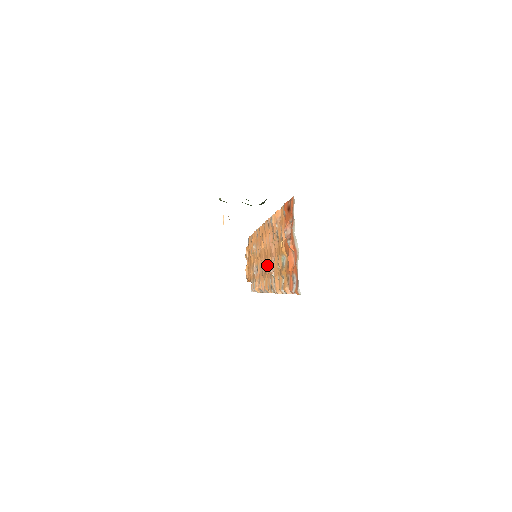
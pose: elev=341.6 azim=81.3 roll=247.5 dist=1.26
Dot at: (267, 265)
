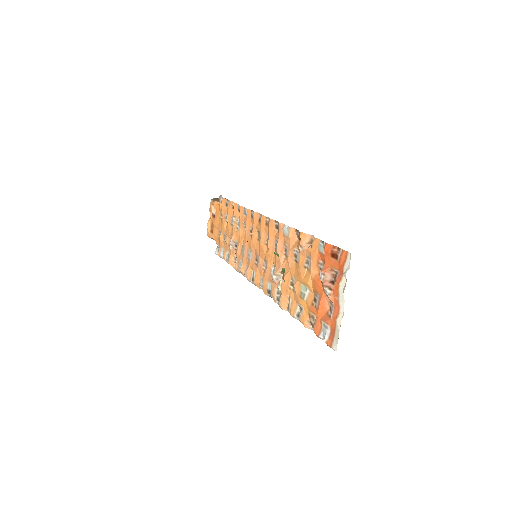
Dot at: (262, 262)
